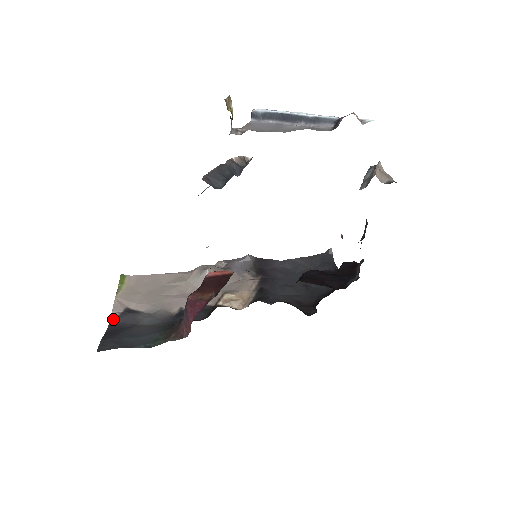
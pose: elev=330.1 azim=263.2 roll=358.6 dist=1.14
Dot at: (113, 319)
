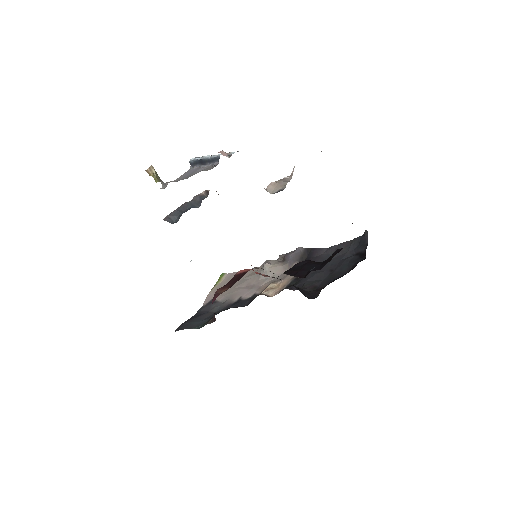
Dot at: (201, 308)
